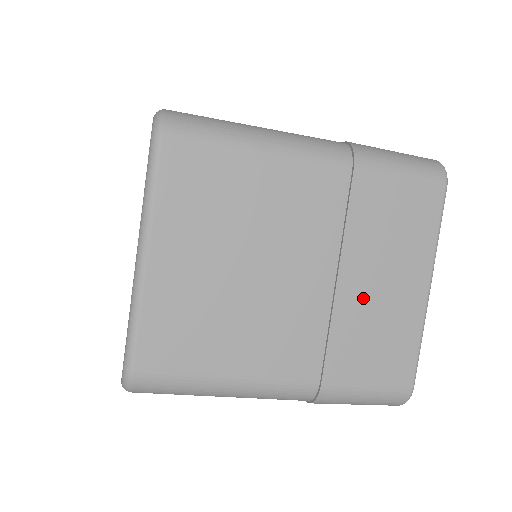
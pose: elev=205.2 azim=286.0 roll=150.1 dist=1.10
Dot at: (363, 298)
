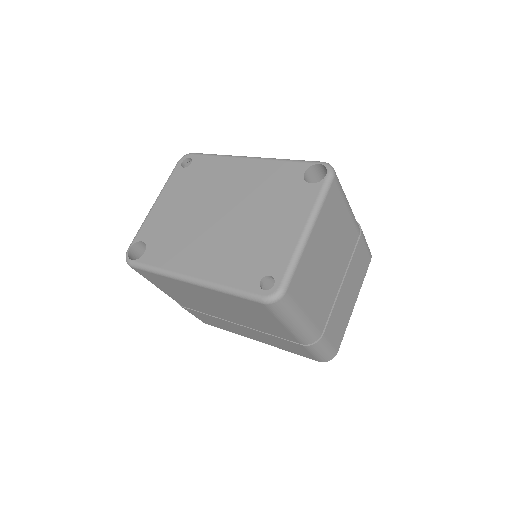
Dot at: (344, 297)
